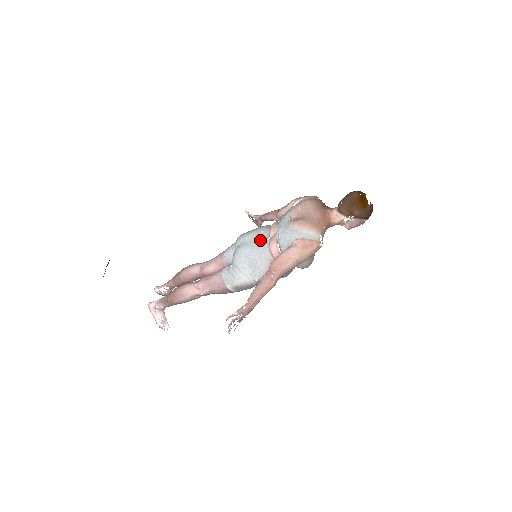
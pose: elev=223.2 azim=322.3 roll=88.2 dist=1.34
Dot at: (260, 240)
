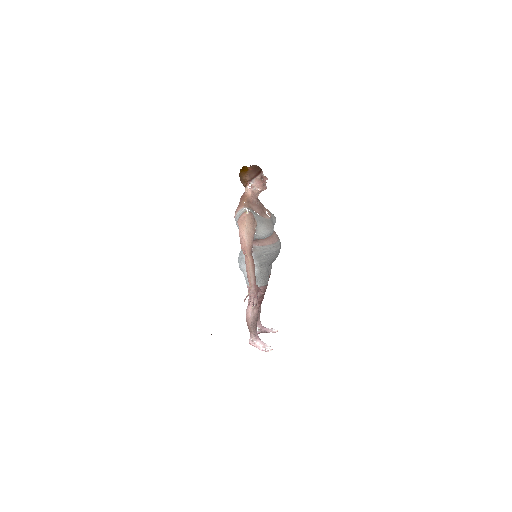
Dot at: occluded
